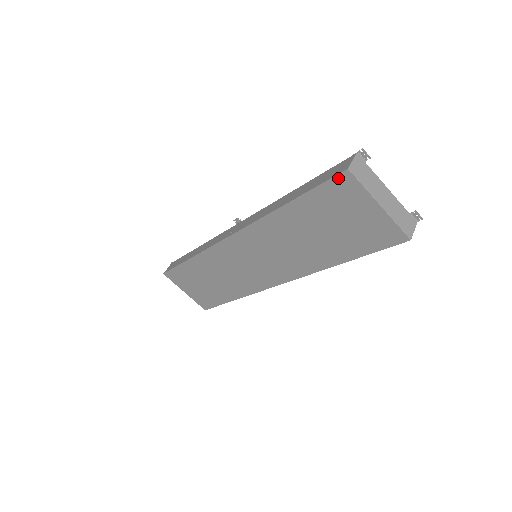
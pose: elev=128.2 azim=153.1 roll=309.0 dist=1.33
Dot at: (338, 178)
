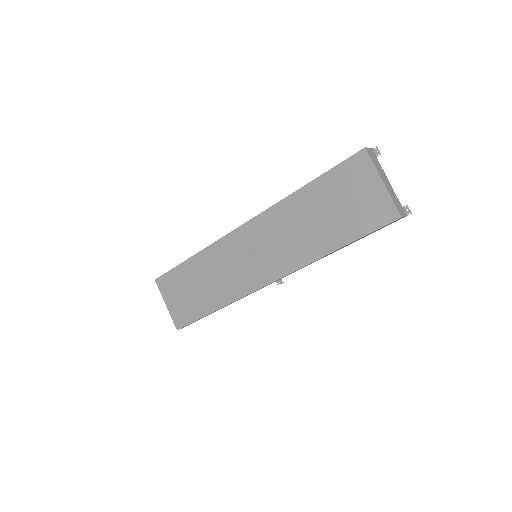
Dot at: (355, 156)
